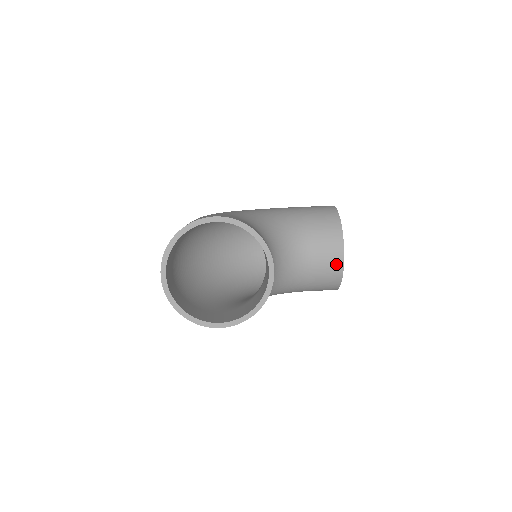
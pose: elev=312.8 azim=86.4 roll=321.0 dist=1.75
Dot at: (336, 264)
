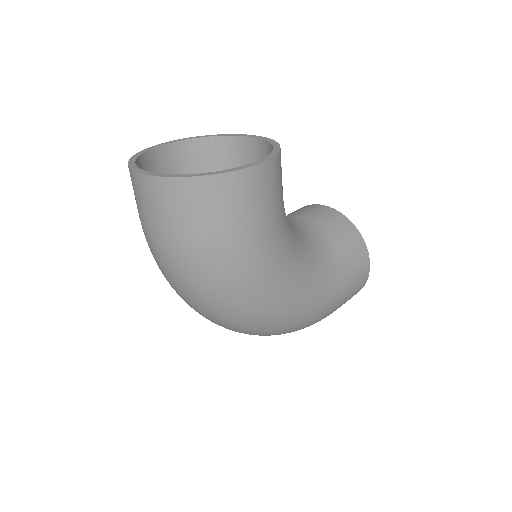
Dot at: (329, 213)
